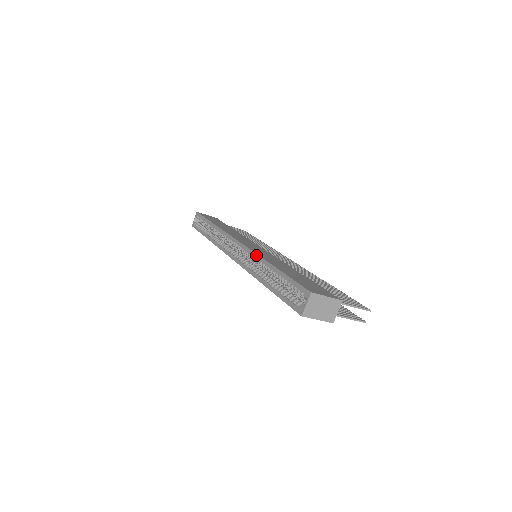
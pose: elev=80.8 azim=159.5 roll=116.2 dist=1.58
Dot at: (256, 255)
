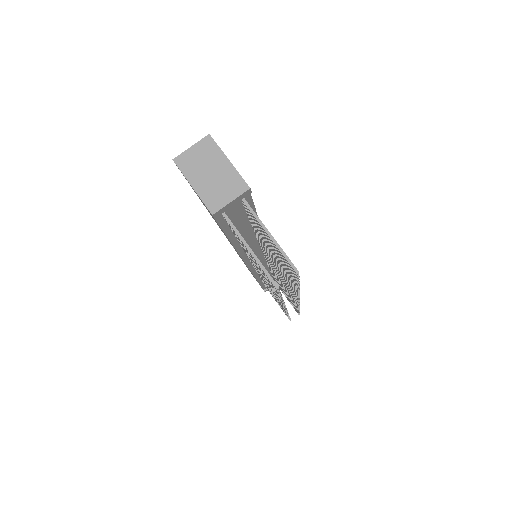
Dot at: occluded
